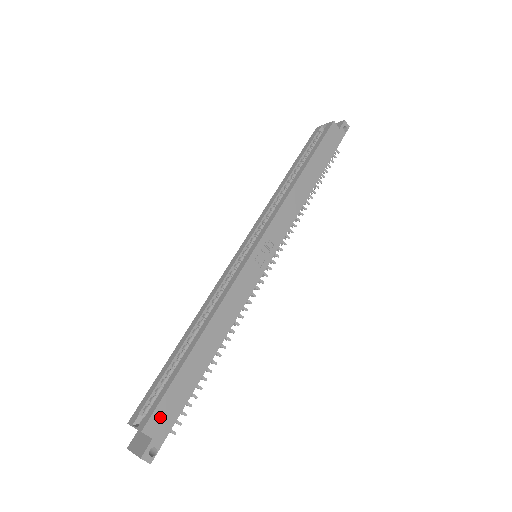
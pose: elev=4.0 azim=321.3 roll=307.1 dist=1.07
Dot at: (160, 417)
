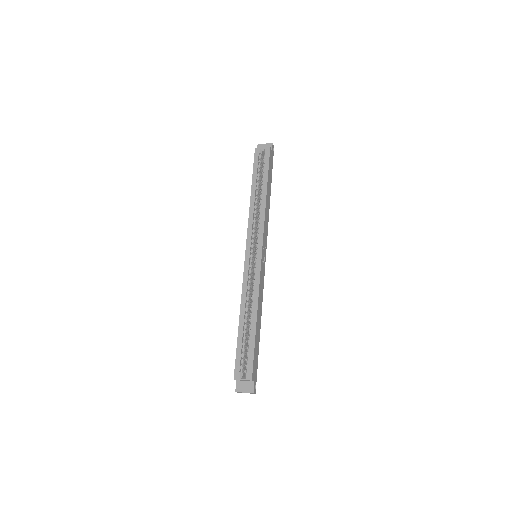
Dot at: (254, 369)
